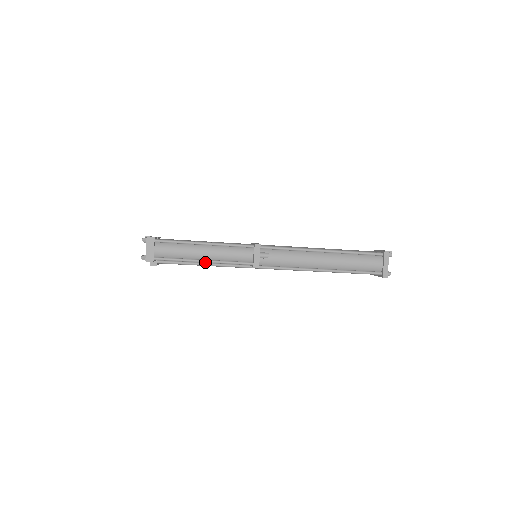
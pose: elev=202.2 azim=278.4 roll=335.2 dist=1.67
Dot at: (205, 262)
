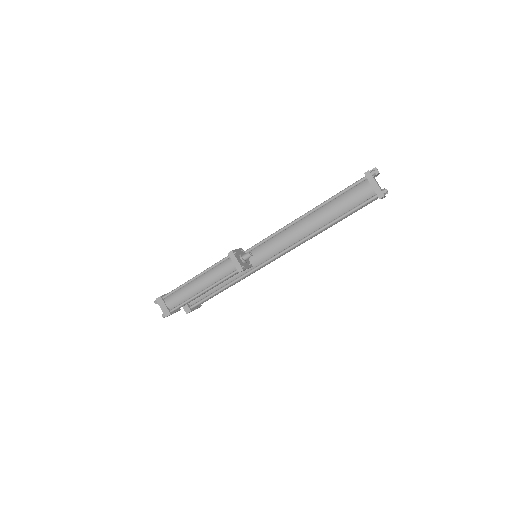
Dot at: (205, 291)
